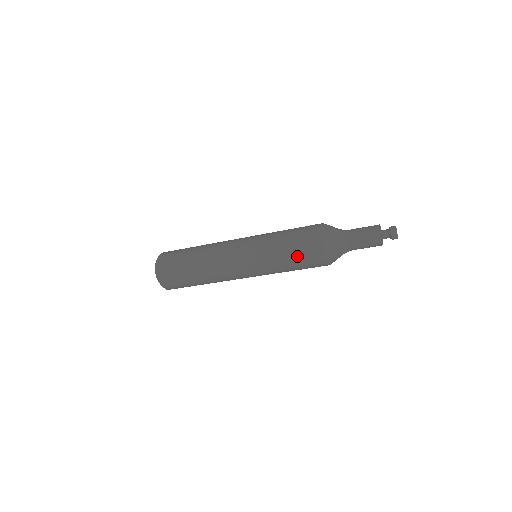
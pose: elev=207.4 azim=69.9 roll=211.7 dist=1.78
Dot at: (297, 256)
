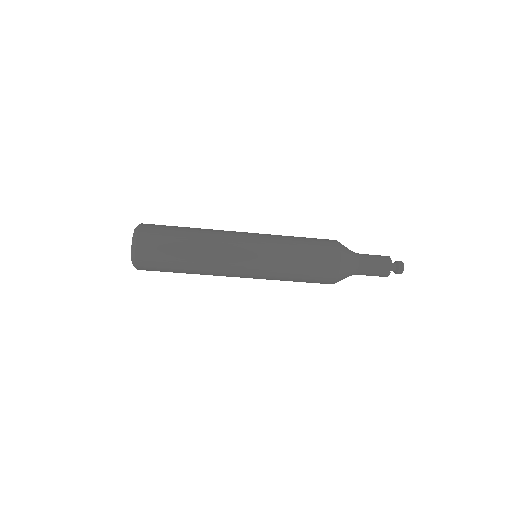
Dot at: (307, 279)
